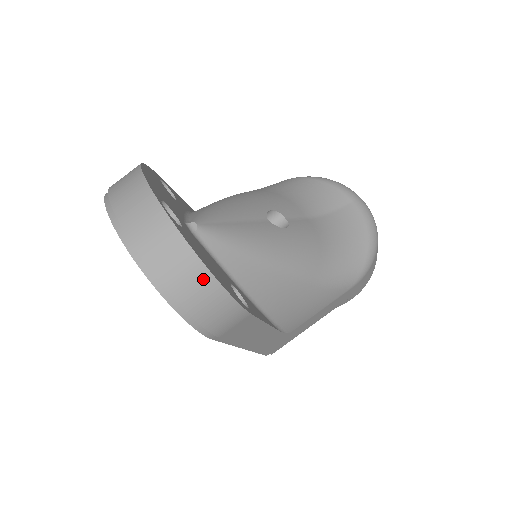
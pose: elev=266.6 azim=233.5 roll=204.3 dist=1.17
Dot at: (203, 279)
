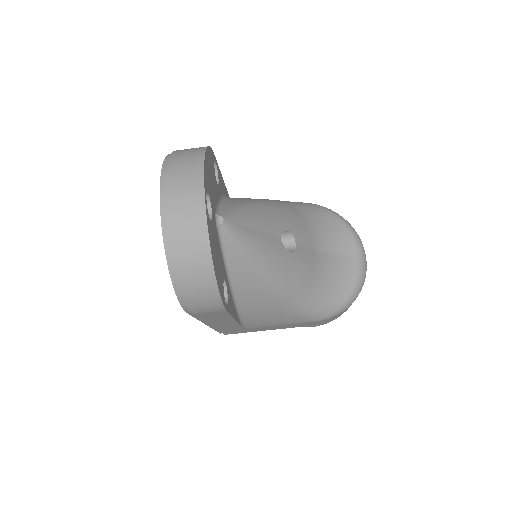
Dot at: (206, 272)
